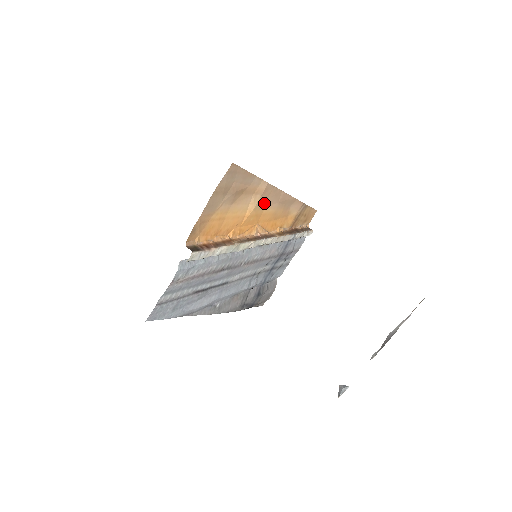
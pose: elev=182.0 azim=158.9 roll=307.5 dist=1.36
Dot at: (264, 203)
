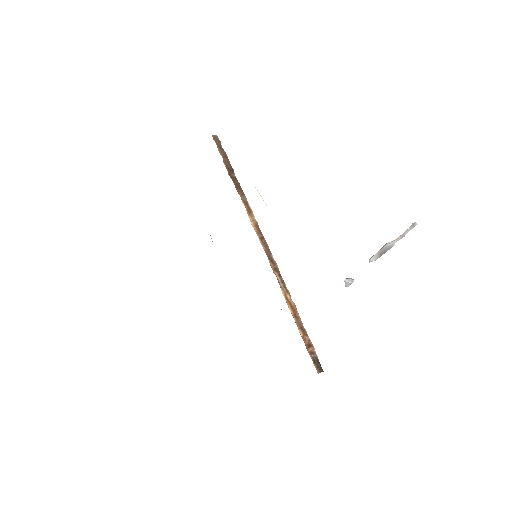
Dot at: occluded
